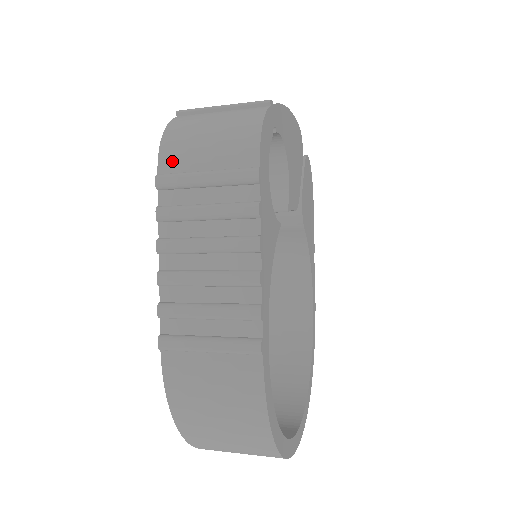
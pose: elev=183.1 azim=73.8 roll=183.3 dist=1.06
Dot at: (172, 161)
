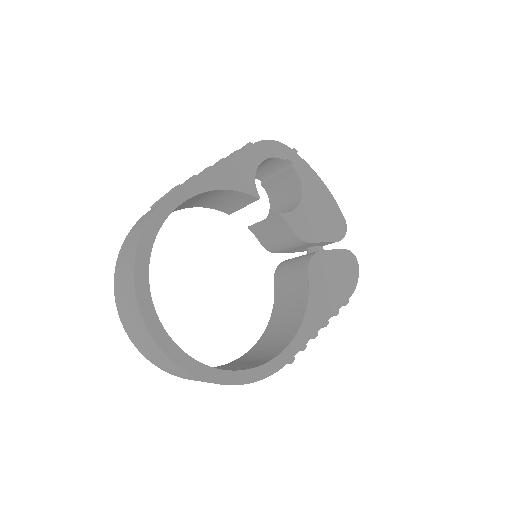
Dot at: occluded
